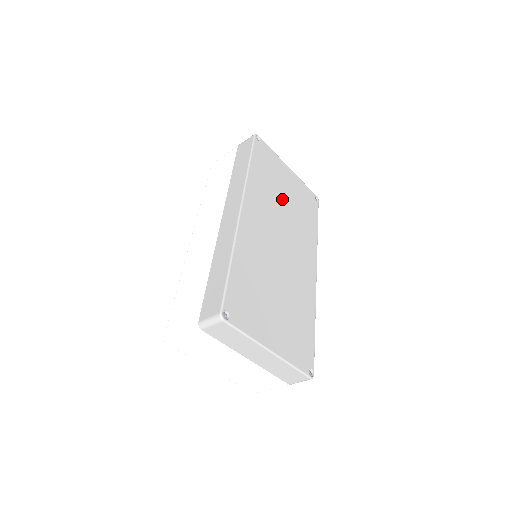
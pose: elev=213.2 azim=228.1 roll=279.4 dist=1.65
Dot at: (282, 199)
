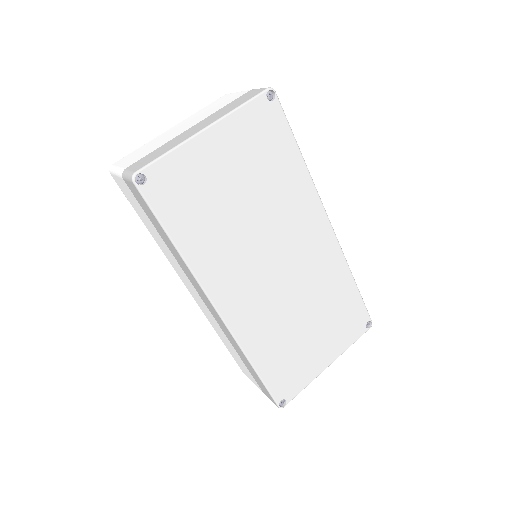
Dot at: (238, 209)
